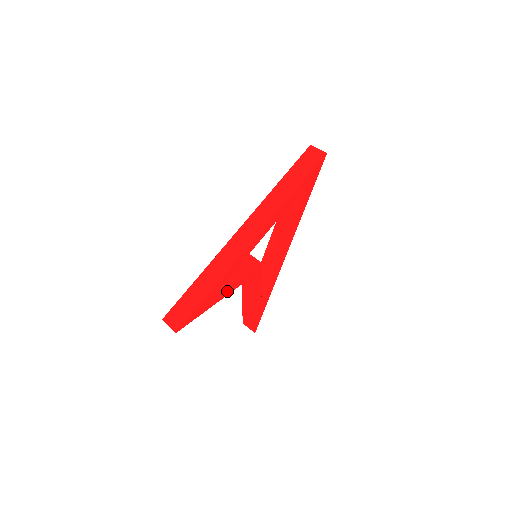
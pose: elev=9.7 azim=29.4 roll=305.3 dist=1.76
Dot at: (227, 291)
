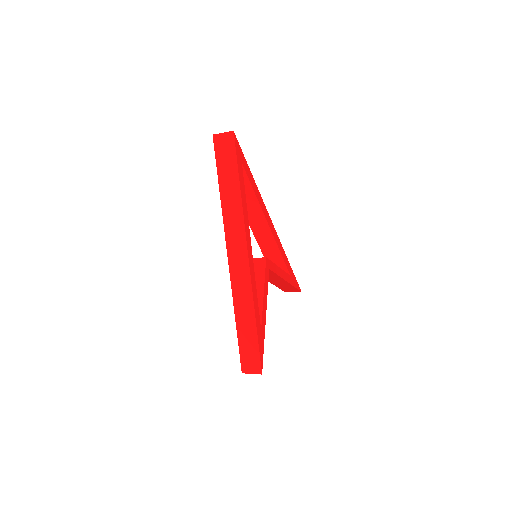
Dot at: (264, 306)
